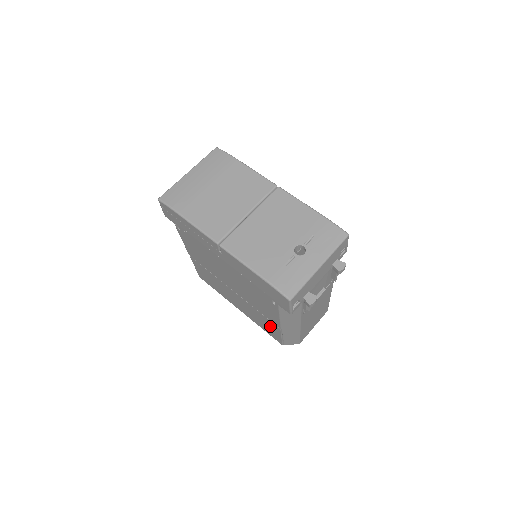
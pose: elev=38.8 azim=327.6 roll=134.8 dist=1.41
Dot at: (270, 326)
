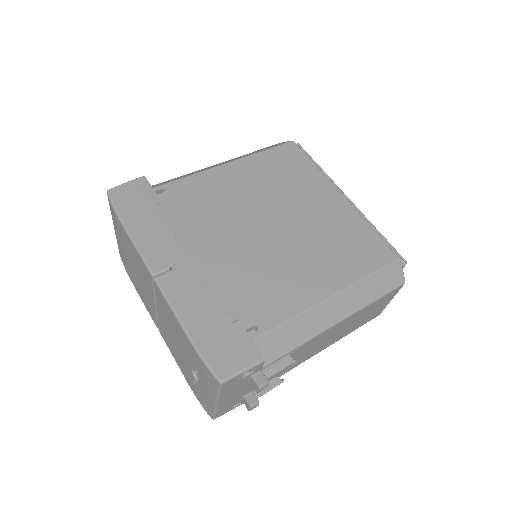
Dot at: occluded
